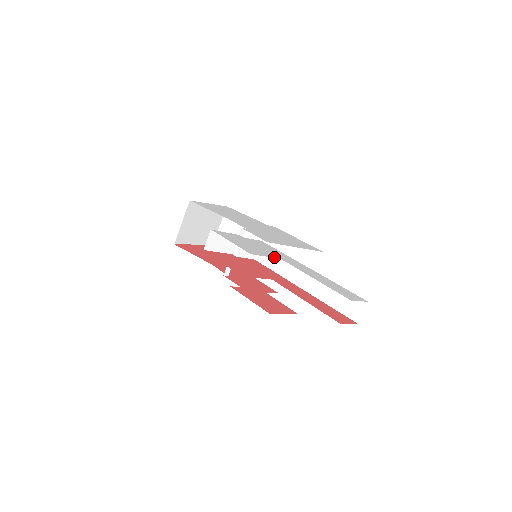
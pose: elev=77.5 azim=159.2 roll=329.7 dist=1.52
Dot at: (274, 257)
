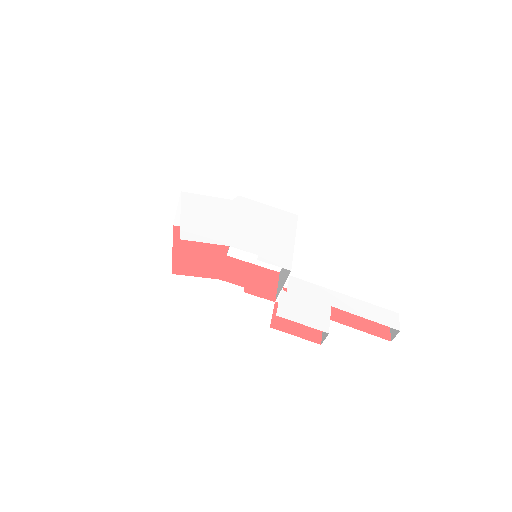
Dot at: (330, 311)
